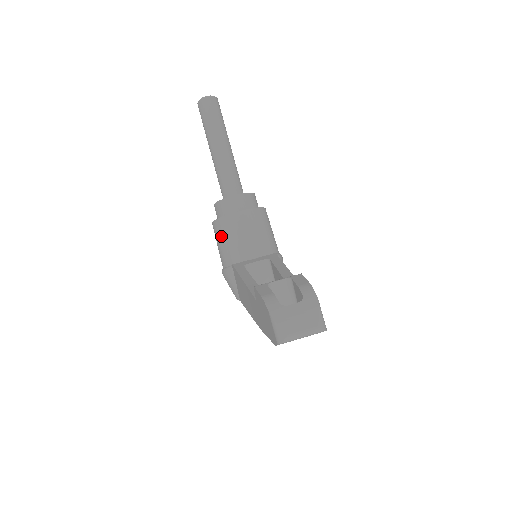
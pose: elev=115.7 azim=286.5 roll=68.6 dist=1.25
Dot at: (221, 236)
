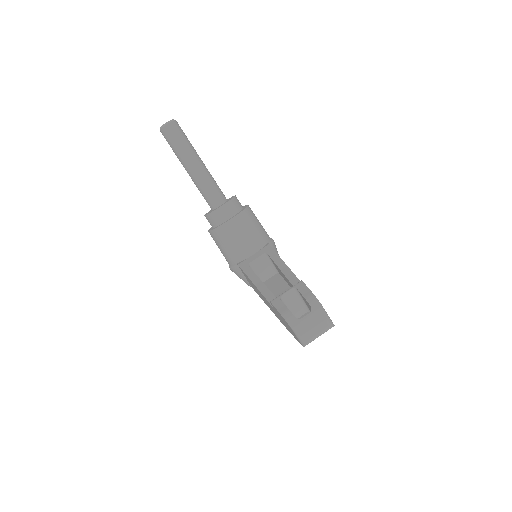
Dot at: (220, 243)
